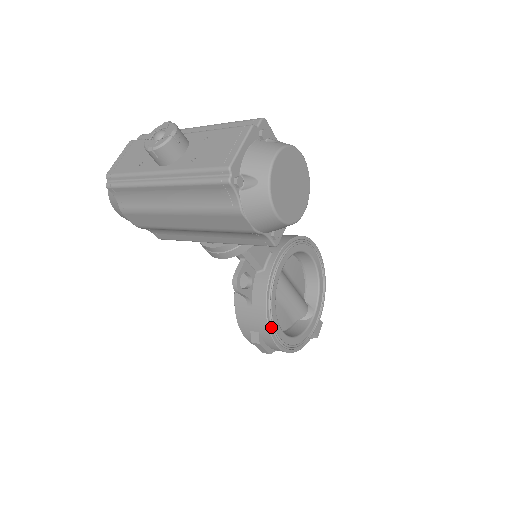
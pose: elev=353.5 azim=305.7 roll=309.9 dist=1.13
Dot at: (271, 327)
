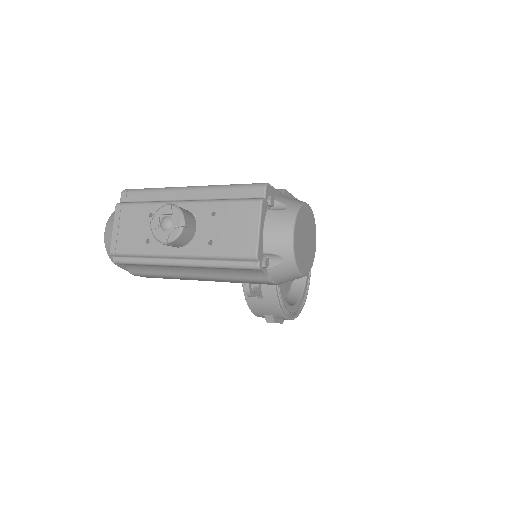
Dot at: (283, 310)
